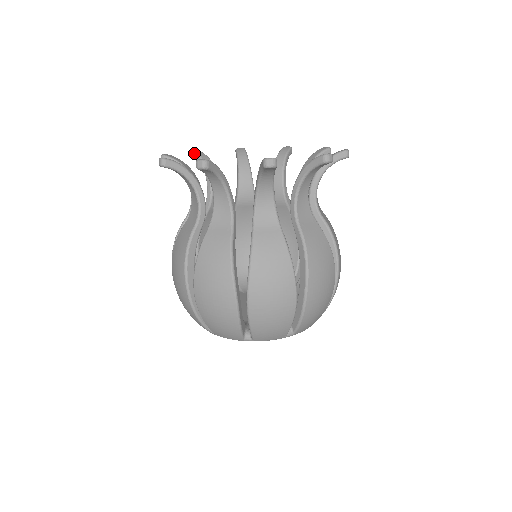
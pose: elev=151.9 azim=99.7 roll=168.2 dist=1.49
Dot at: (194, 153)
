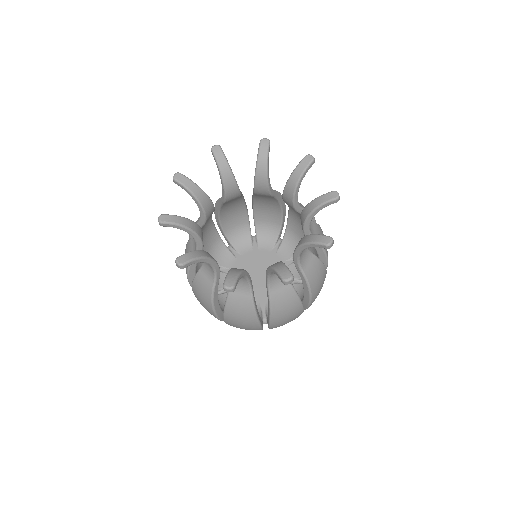
Dot at: (177, 182)
